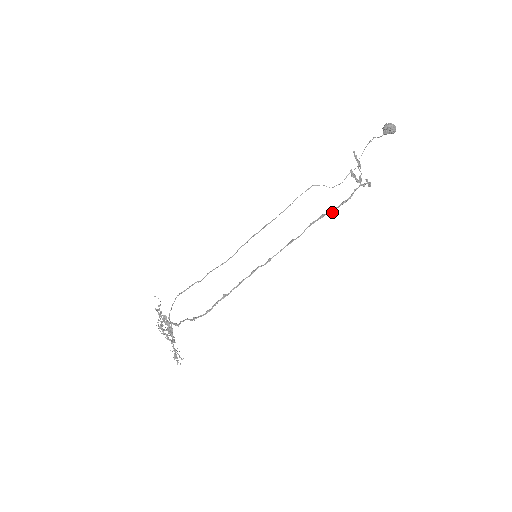
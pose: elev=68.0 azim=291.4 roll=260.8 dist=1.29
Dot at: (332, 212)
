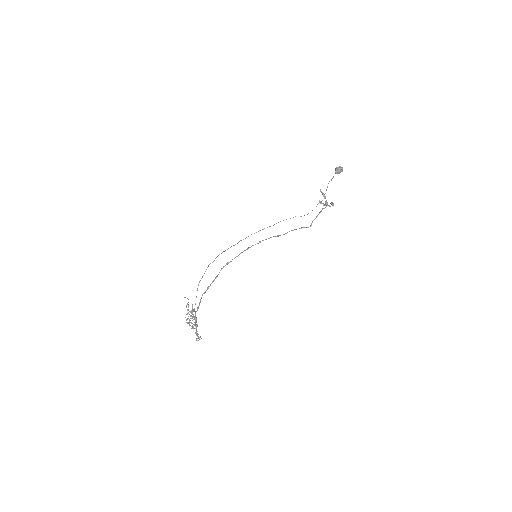
Dot at: (310, 226)
